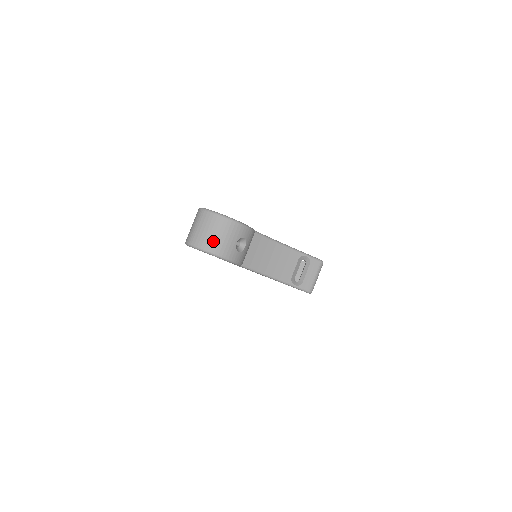
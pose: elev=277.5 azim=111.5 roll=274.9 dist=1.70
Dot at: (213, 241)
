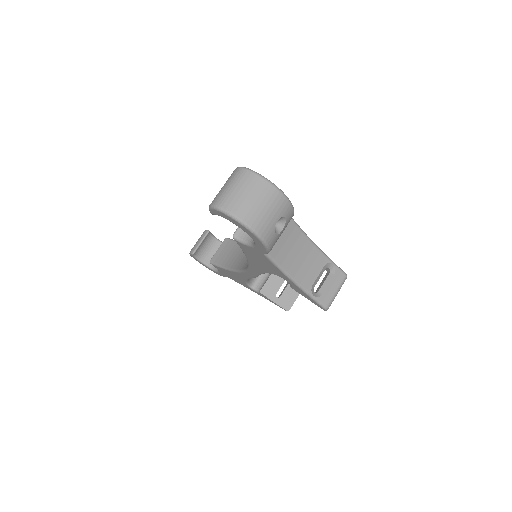
Dot at: (252, 210)
